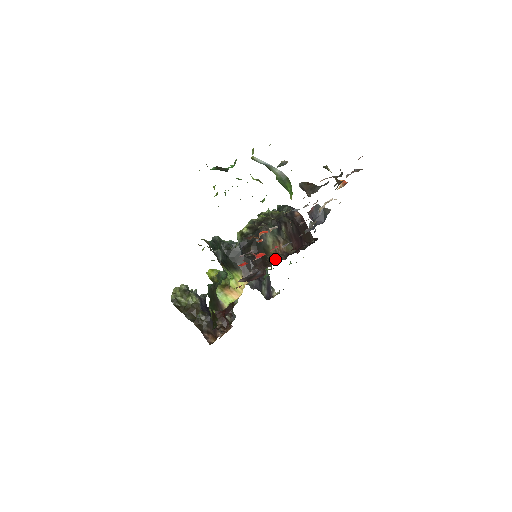
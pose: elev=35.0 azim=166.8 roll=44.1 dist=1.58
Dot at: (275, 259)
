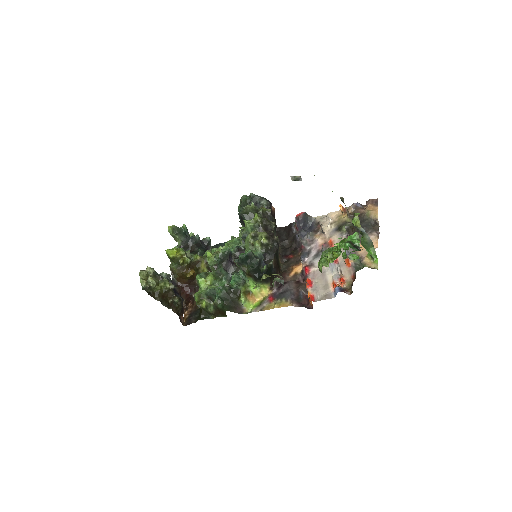
Dot at: (282, 265)
